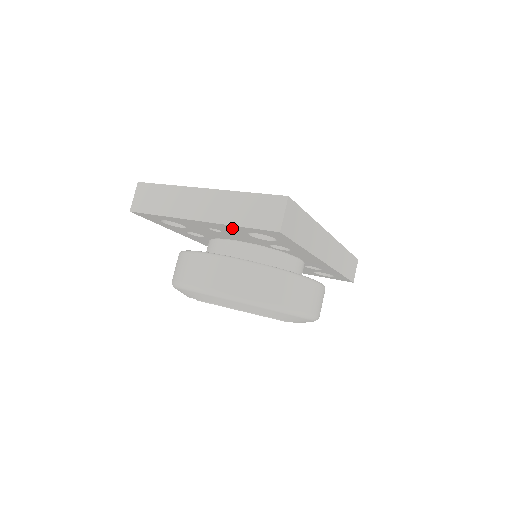
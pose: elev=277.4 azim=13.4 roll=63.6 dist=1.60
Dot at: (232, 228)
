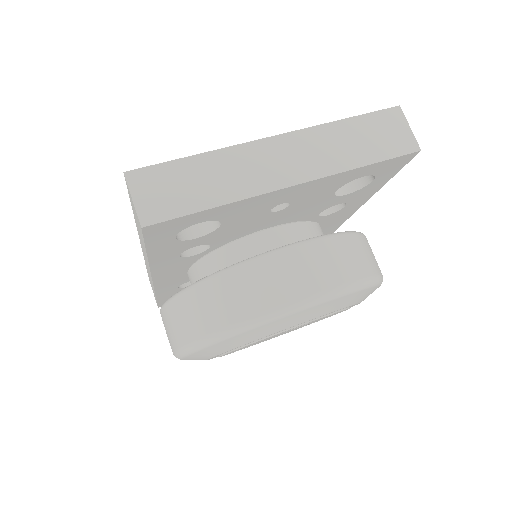
Dot at: (335, 181)
